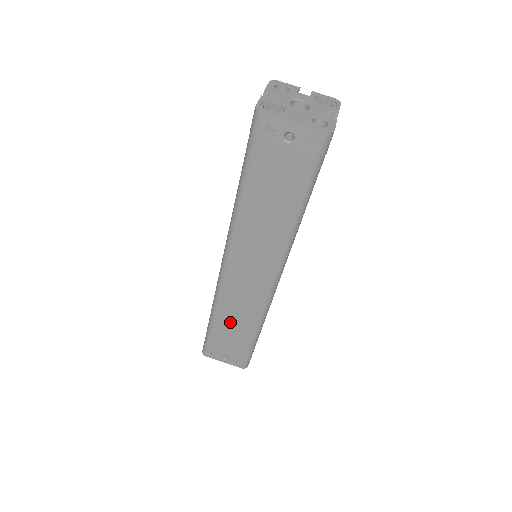
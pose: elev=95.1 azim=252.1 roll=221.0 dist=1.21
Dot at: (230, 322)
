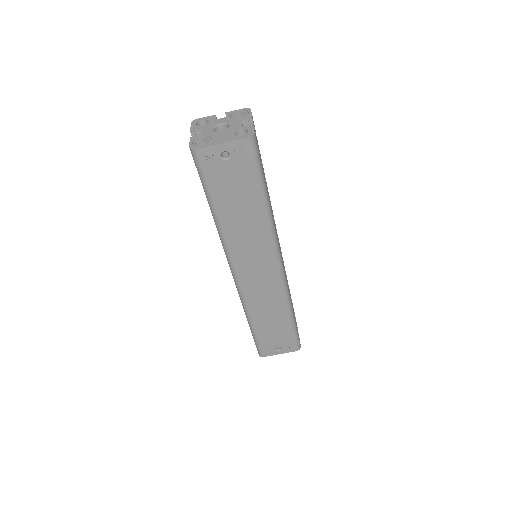
Dot at: (265, 318)
